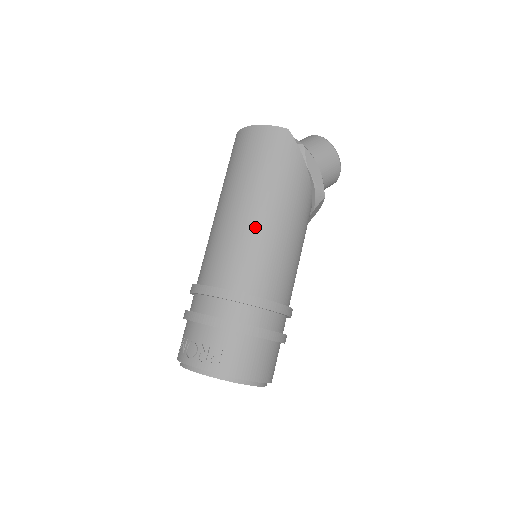
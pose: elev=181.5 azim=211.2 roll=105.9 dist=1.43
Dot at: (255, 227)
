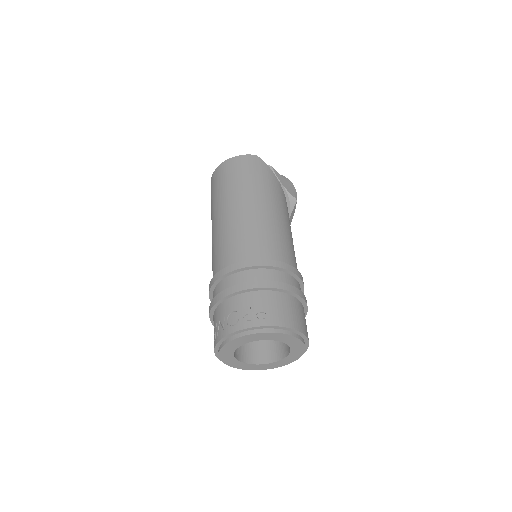
Dot at: (256, 216)
